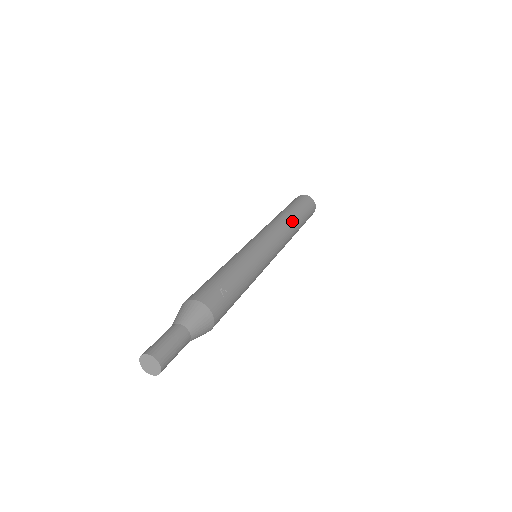
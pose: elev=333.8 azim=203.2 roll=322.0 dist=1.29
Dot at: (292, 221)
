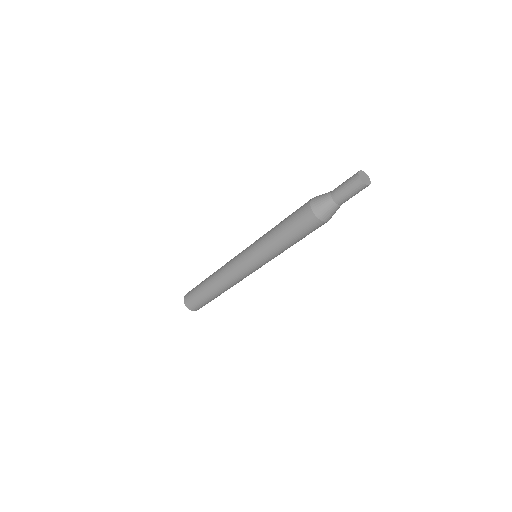
Dot at: occluded
